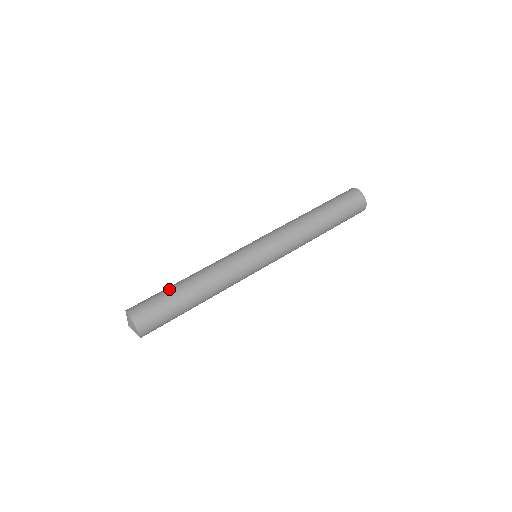
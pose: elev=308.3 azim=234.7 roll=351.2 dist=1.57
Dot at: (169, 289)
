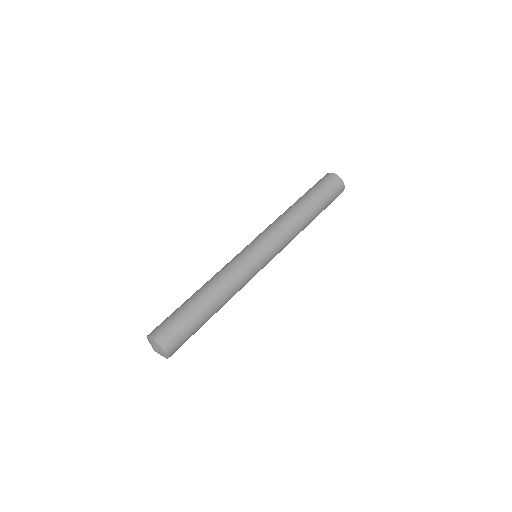
Dot at: occluded
